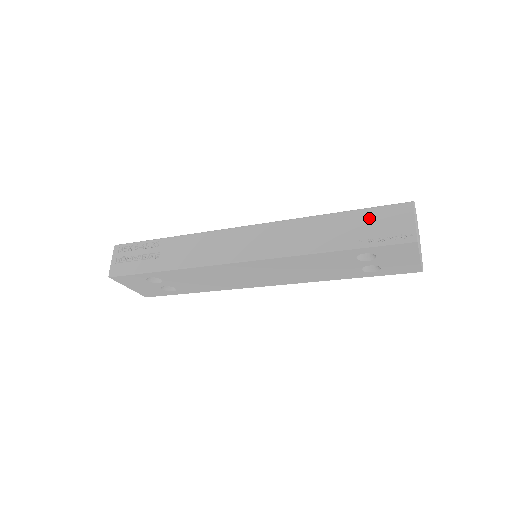
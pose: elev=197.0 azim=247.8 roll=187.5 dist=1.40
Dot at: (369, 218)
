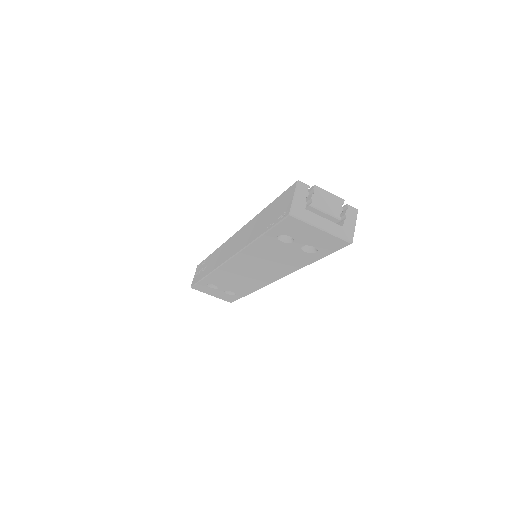
Dot at: (276, 204)
